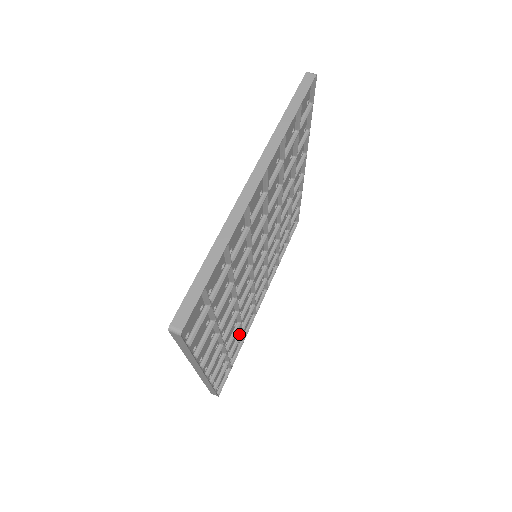
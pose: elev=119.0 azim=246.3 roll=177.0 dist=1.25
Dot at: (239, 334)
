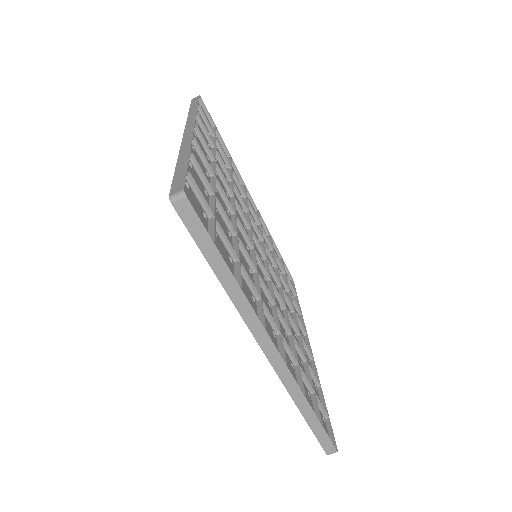
Dot at: occluded
